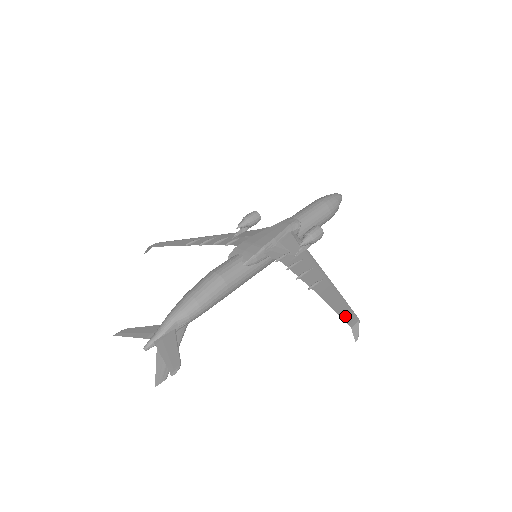
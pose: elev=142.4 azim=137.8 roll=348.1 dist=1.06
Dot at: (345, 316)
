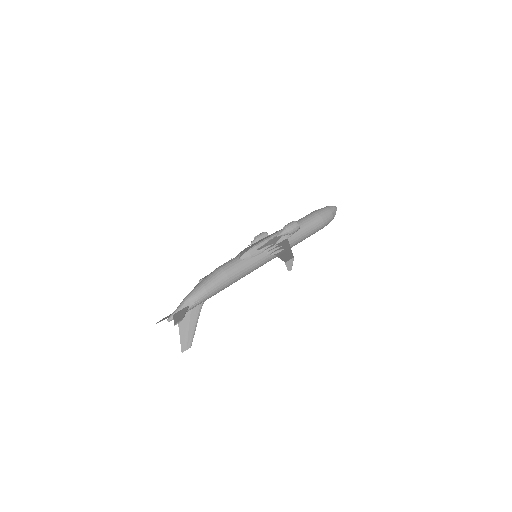
Dot at: (285, 259)
